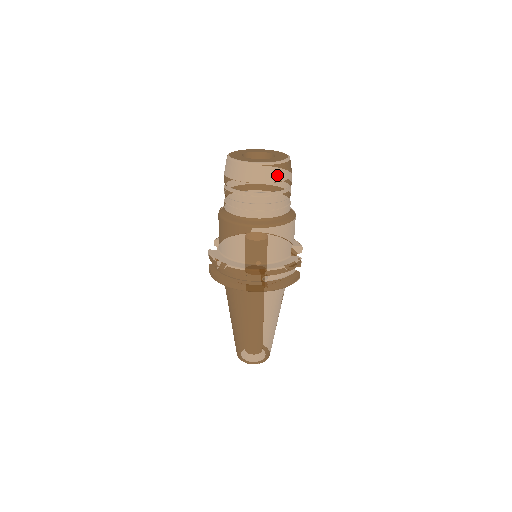
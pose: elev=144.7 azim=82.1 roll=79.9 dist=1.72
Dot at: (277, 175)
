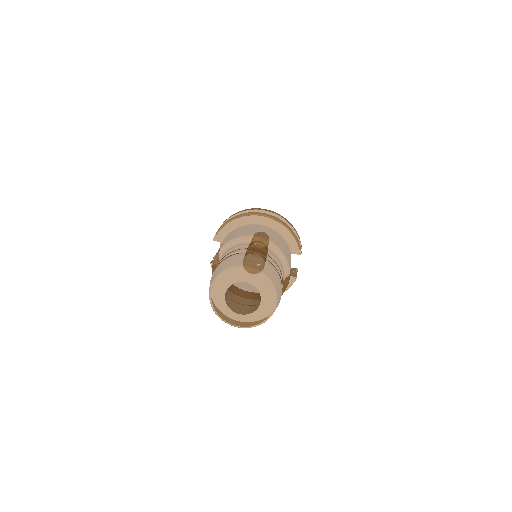
Dot at: occluded
